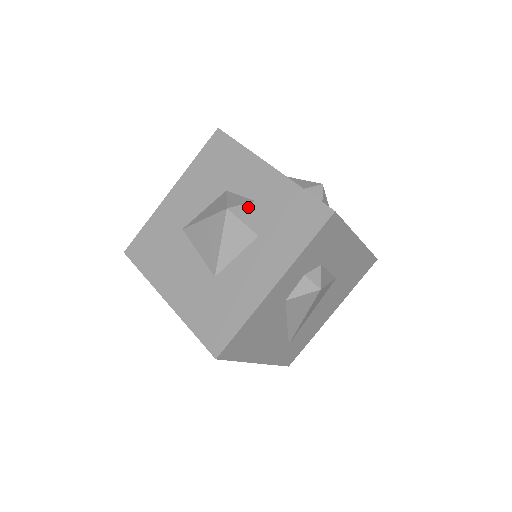
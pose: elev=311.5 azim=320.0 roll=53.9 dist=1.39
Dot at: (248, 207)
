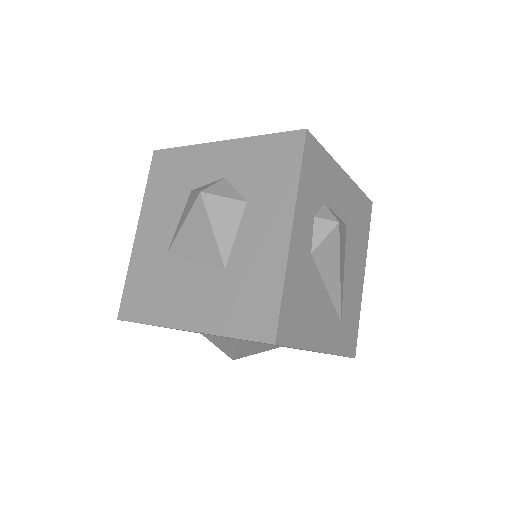
Dot at: (221, 184)
